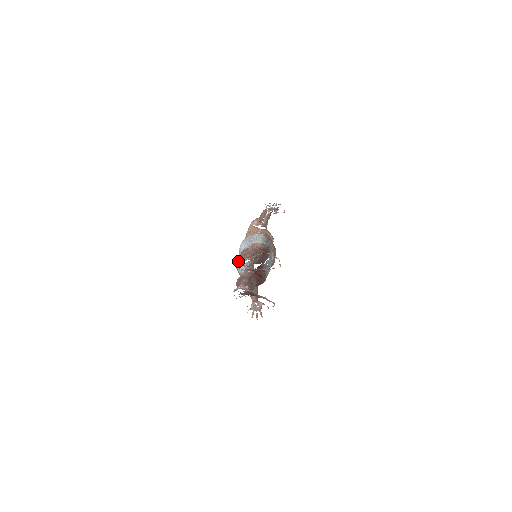
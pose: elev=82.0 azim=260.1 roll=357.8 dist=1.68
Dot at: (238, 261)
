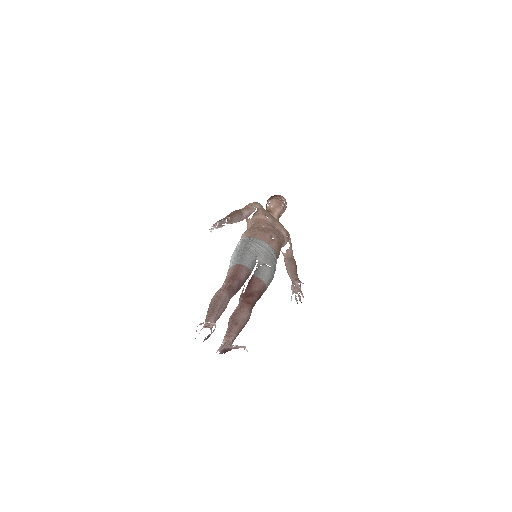
Dot at: occluded
